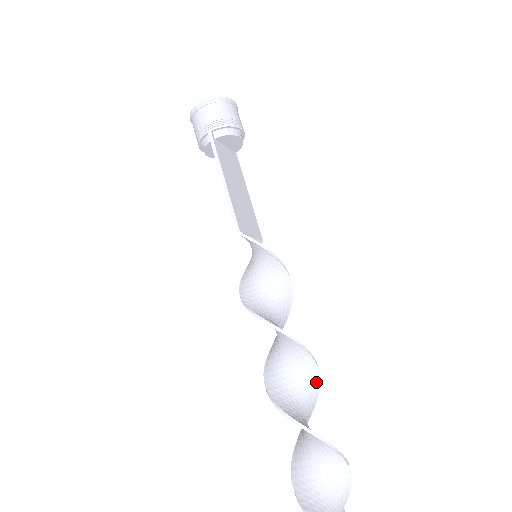
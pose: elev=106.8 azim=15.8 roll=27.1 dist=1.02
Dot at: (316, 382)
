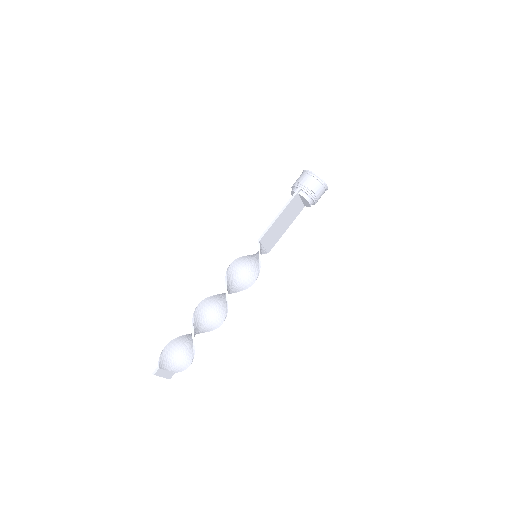
Dot at: (218, 324)
